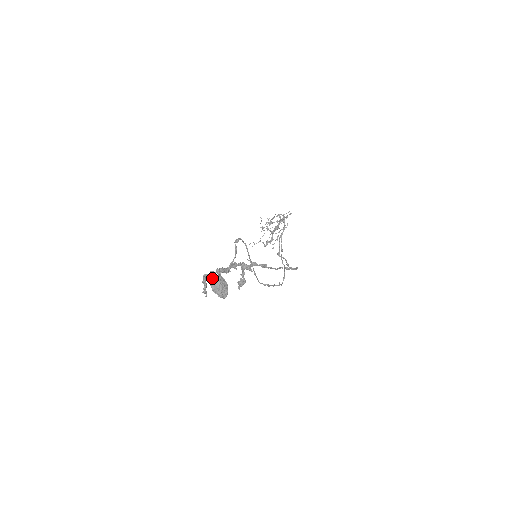
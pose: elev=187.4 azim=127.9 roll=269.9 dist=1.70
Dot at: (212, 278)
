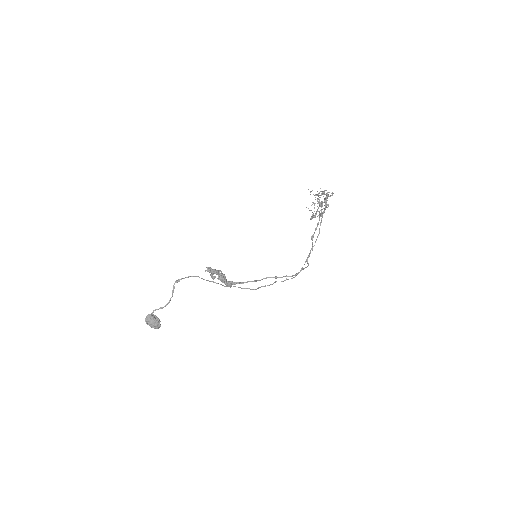
Dot at: occluded
